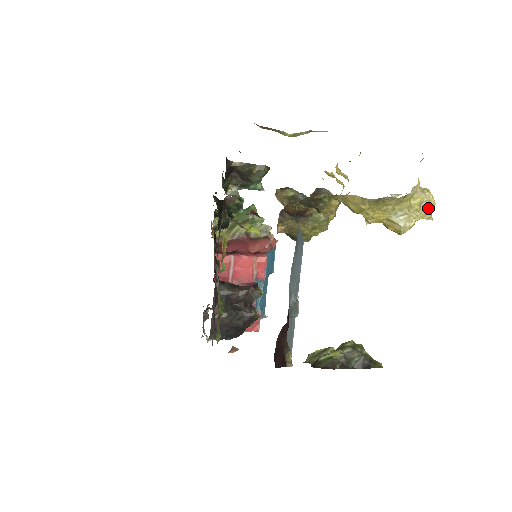
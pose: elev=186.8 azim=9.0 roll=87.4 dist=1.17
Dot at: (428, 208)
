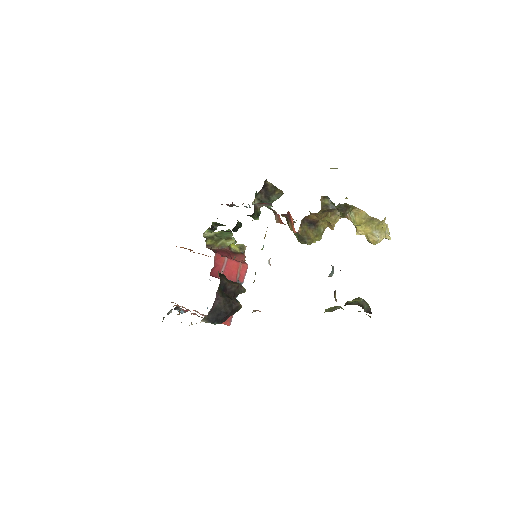
Dot at: (388, 233)
